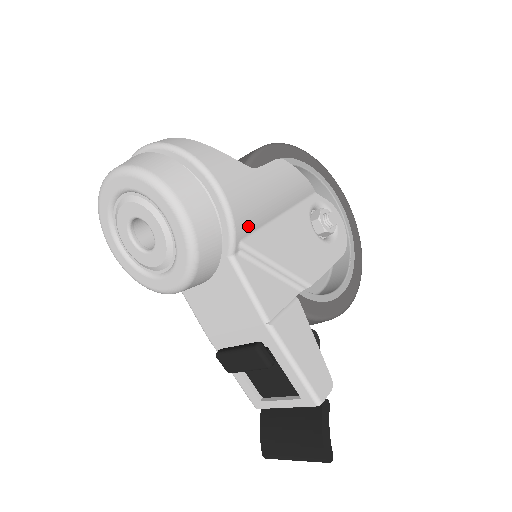
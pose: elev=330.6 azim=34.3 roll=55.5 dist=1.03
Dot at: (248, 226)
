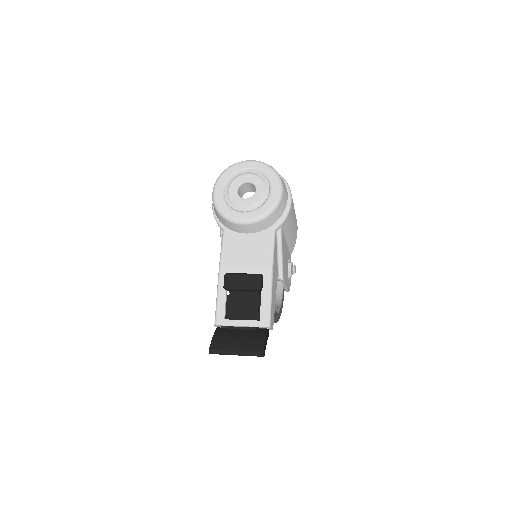
Dot at: (286, 225)
